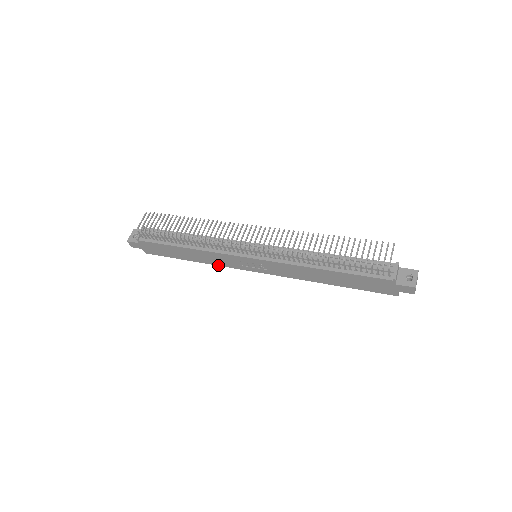
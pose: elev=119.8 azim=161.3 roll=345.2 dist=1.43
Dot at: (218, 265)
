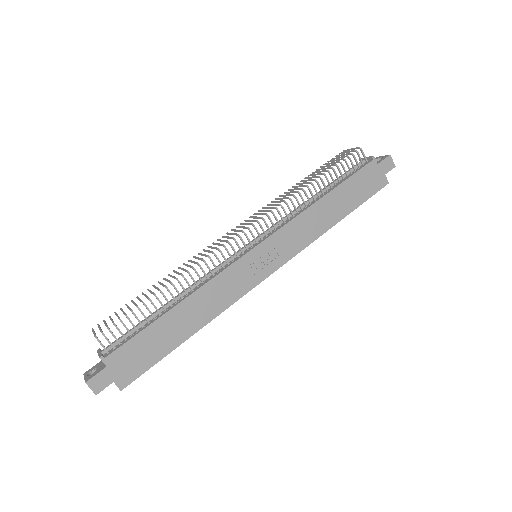
Dot at: (226, 308)
